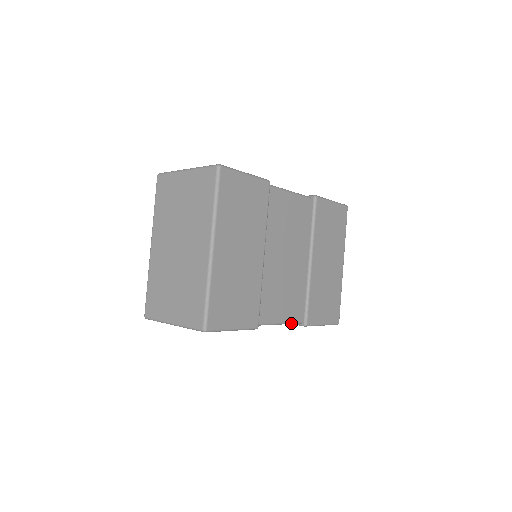
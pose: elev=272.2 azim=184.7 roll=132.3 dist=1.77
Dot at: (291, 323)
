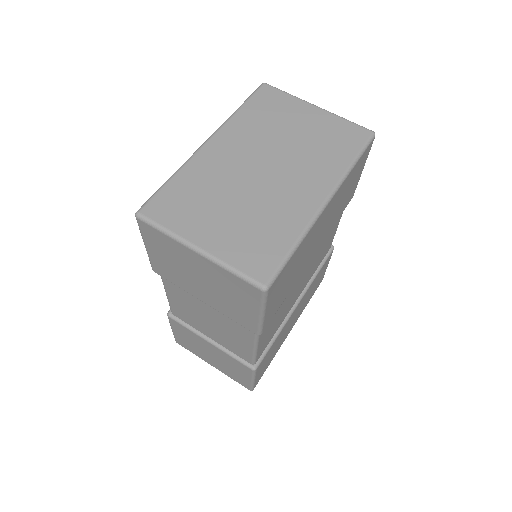
Dot at: (255, 356)
